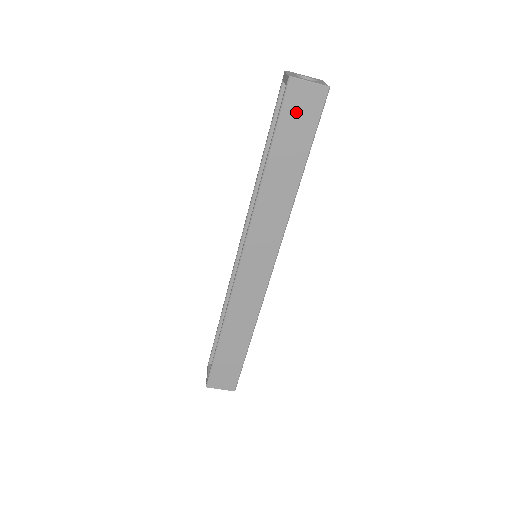
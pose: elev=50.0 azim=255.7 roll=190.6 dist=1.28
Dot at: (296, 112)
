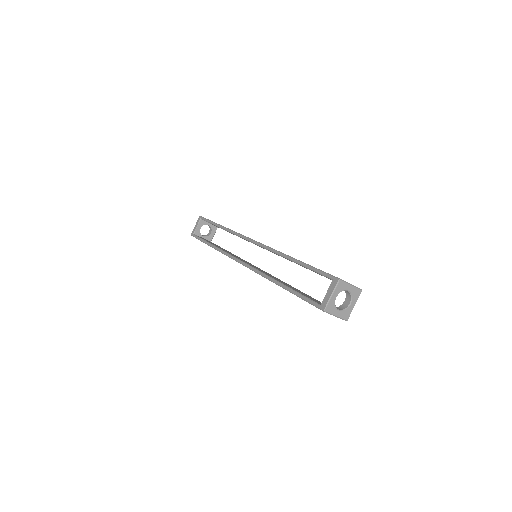
Dot at: occluded
